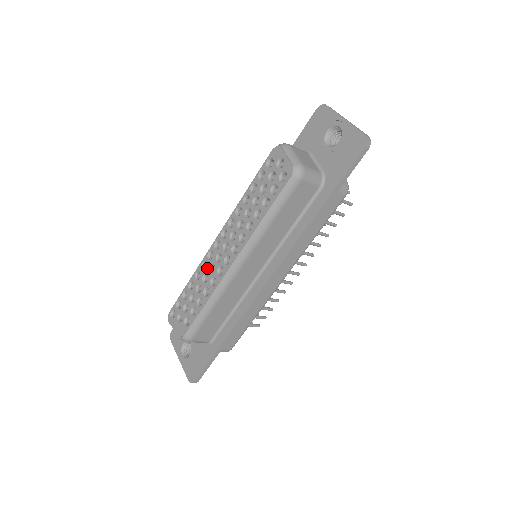
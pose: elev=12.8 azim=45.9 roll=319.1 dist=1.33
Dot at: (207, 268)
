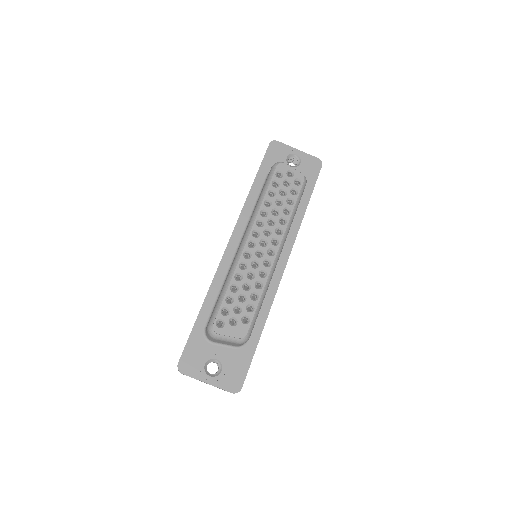
Dot at: (249, 266)
